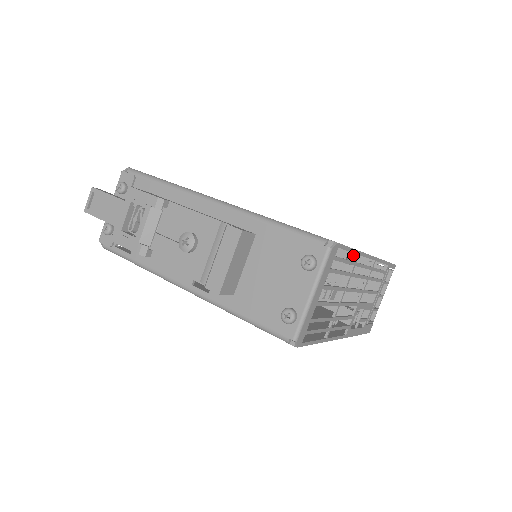
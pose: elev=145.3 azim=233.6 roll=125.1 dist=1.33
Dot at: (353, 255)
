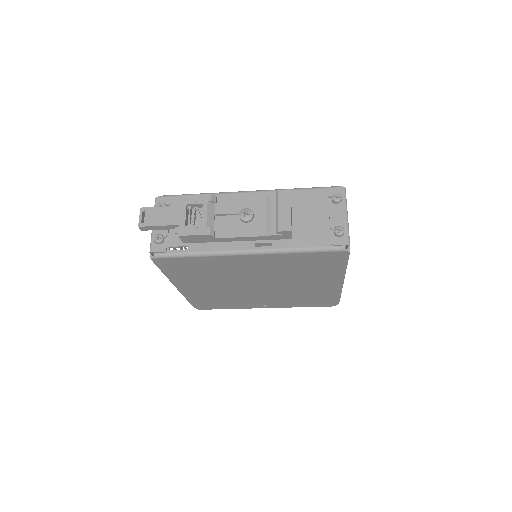
Dot at: occluded
